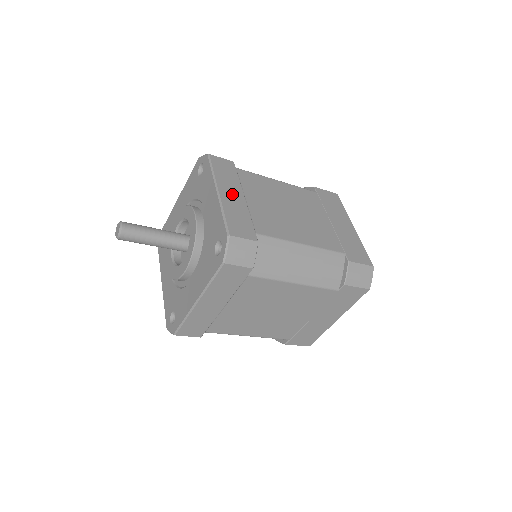
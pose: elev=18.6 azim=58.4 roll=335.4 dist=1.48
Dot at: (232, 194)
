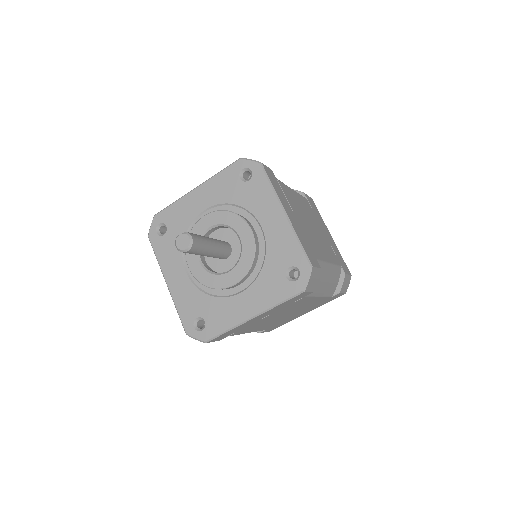
Dot at: (291, 214)
